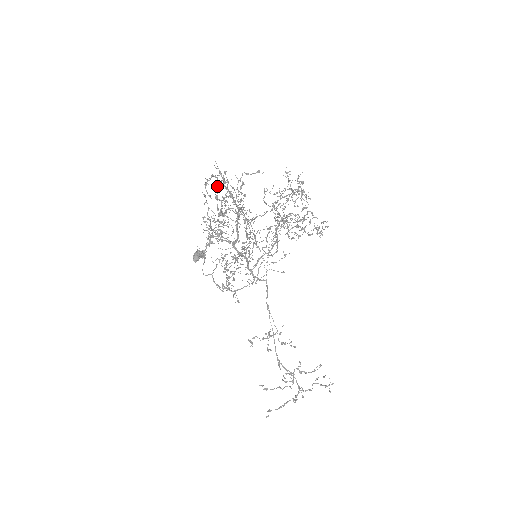
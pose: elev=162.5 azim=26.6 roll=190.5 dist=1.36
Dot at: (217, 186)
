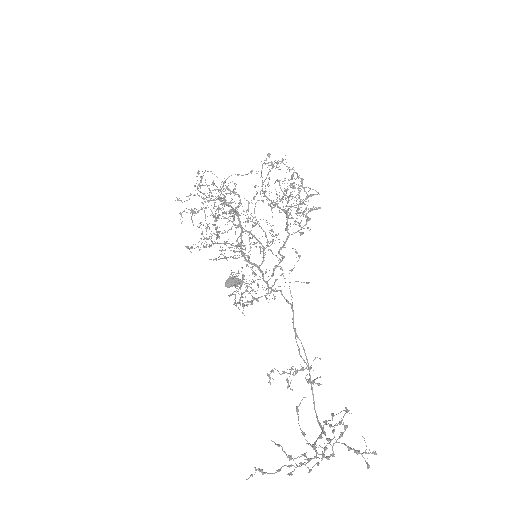
Dot at: (199, 185)
